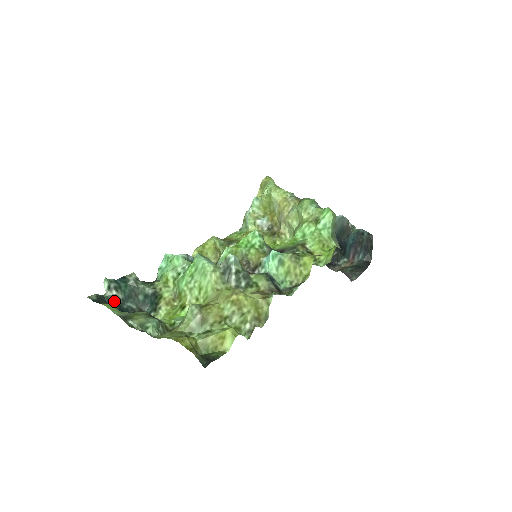
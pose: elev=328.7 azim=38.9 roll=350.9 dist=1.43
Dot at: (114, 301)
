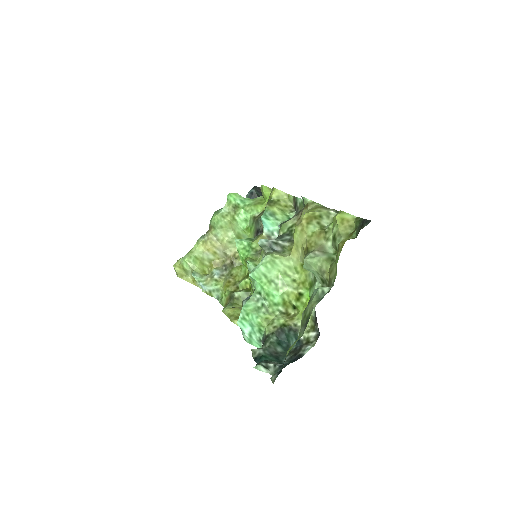
Dot at: (281, 365)
